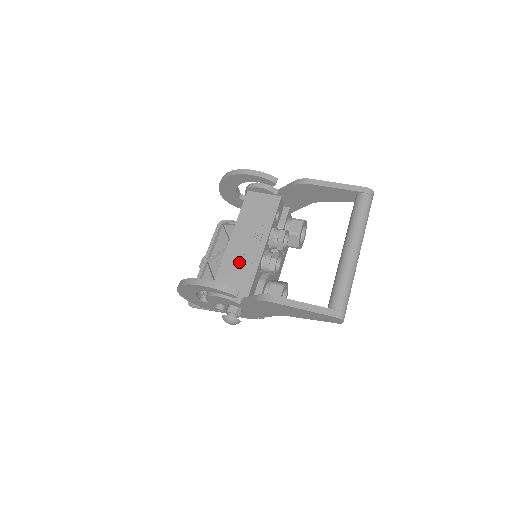
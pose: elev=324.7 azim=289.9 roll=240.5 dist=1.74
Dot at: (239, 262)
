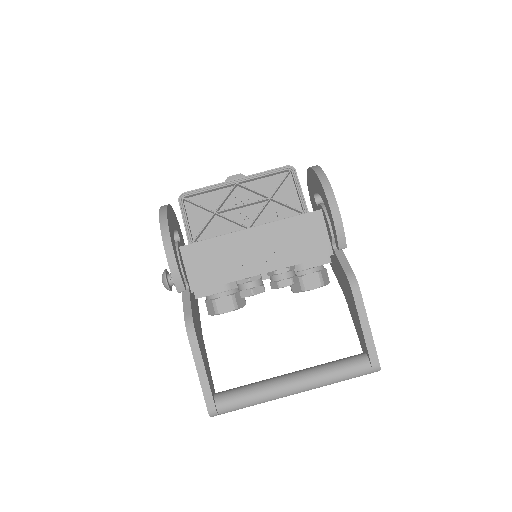
Dot at: (227, 257)
